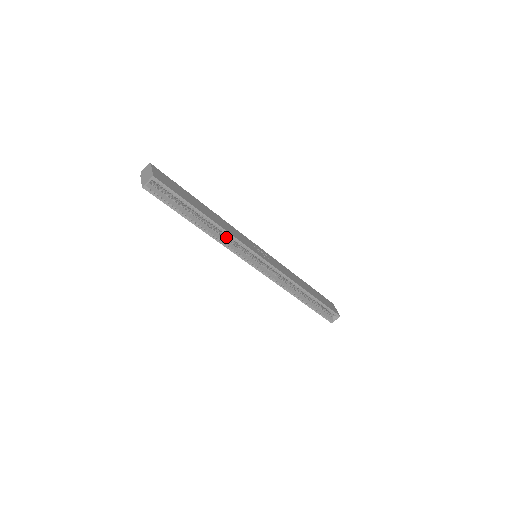
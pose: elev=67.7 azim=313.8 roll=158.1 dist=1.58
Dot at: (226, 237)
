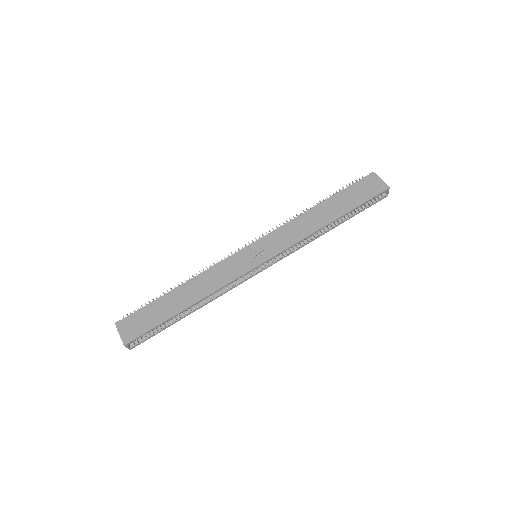
Dot at: occluded
